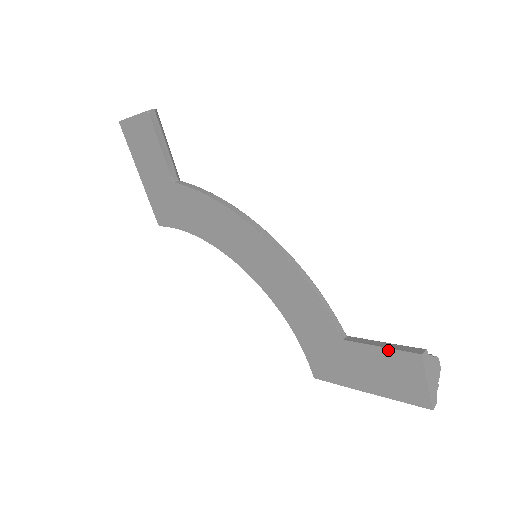
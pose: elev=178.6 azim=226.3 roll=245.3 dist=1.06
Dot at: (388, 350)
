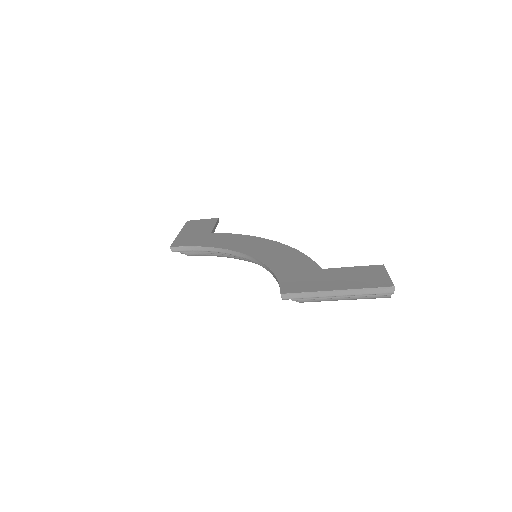
Dot at: (359, 267)
